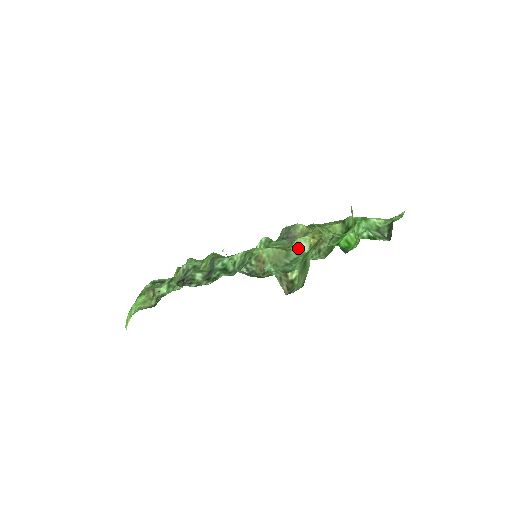
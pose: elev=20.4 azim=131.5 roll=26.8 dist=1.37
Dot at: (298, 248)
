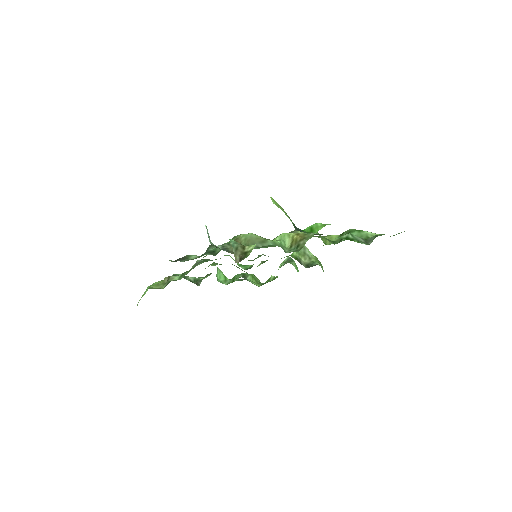
Dot at: (279, 240)
